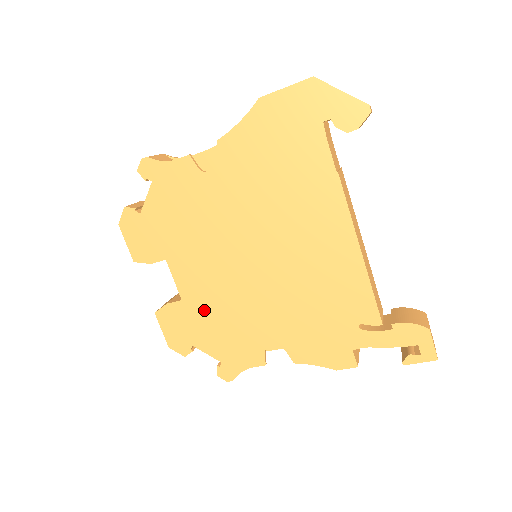
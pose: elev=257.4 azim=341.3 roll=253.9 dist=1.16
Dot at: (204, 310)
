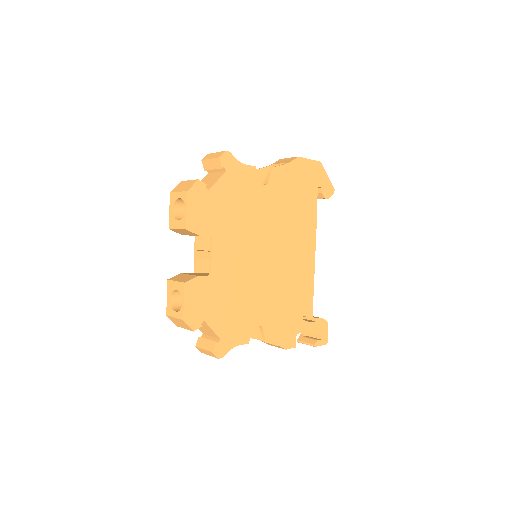
Dot at: (224, 288)
